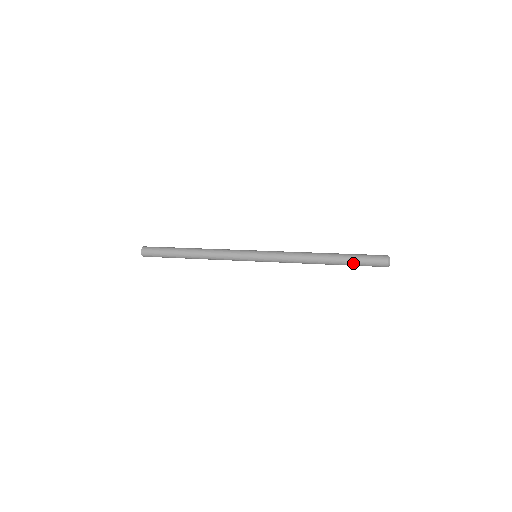
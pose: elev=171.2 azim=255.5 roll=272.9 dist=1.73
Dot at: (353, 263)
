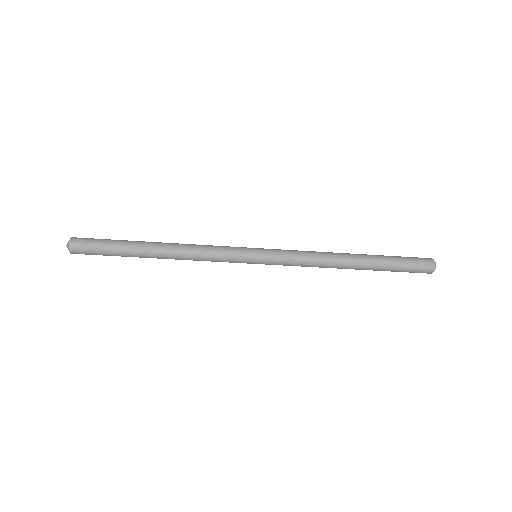
Dot at: (392, 264)
